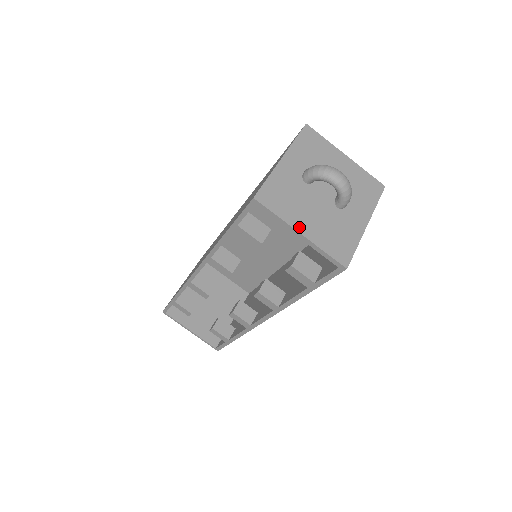
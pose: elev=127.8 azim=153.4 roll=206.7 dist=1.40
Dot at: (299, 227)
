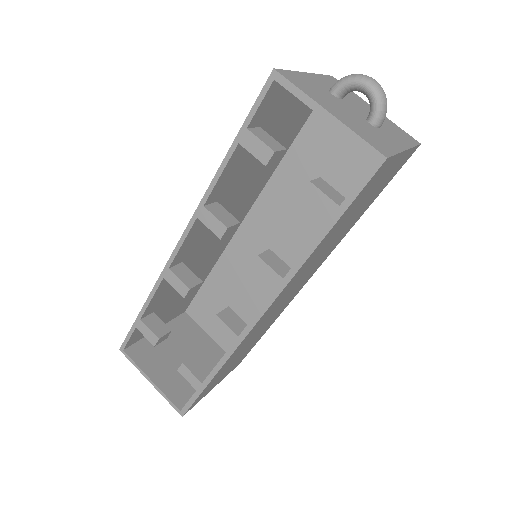
Dot at: (326, 108)
